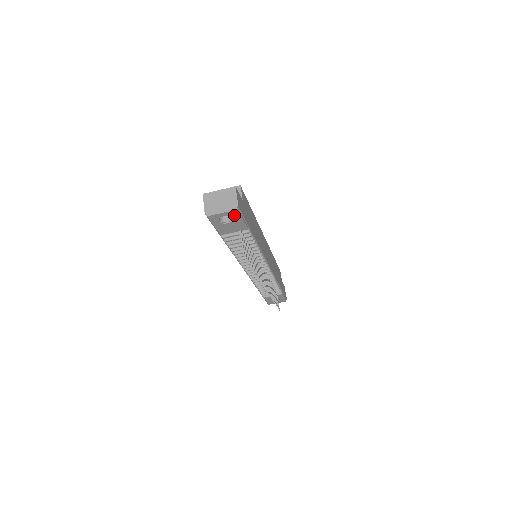
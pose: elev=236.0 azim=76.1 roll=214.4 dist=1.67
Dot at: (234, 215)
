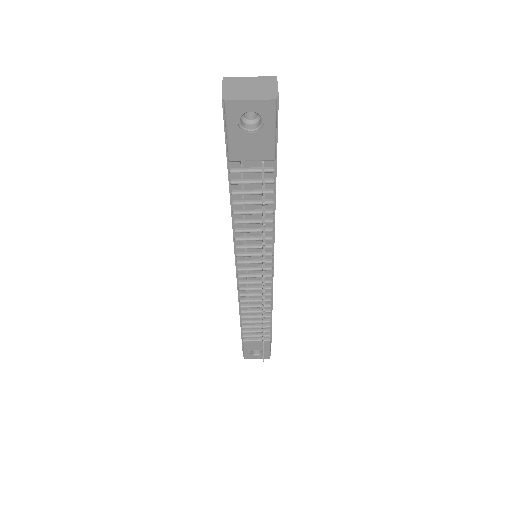
Dot at: (267, 114)
